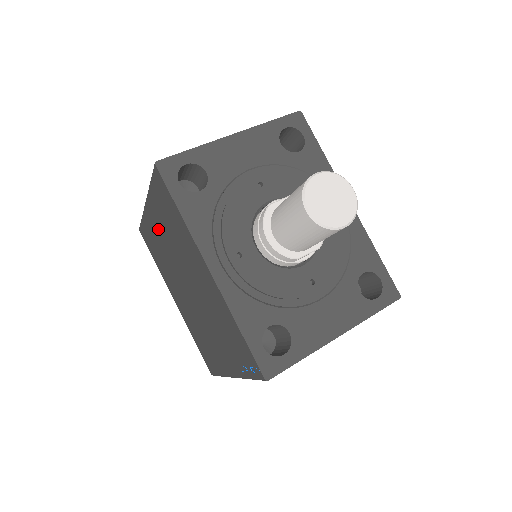
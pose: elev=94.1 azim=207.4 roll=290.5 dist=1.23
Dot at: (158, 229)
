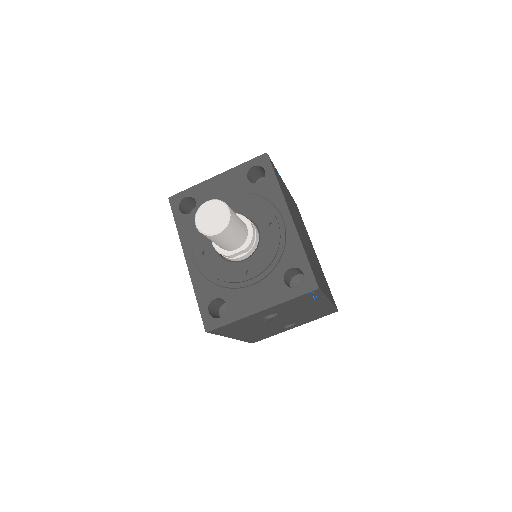
Dot at: occluded
